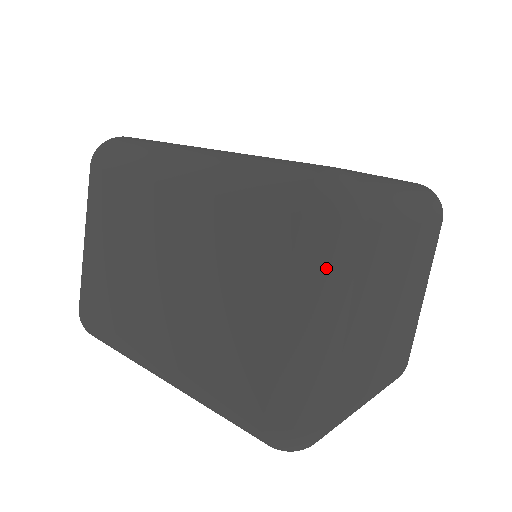
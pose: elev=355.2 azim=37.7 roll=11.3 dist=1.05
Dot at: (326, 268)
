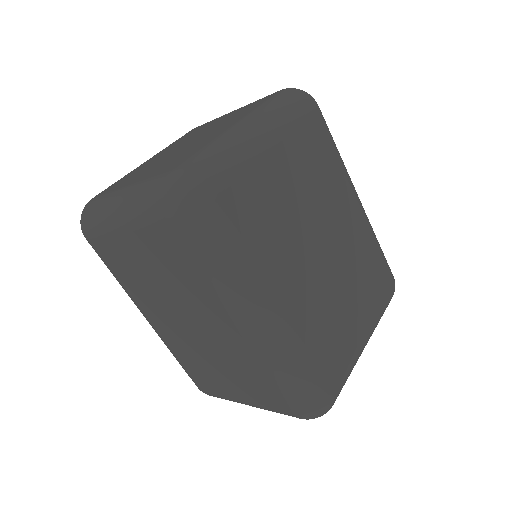
Dot at: occluded
